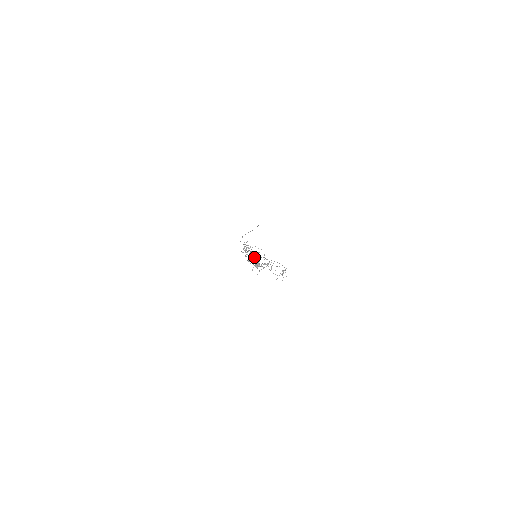
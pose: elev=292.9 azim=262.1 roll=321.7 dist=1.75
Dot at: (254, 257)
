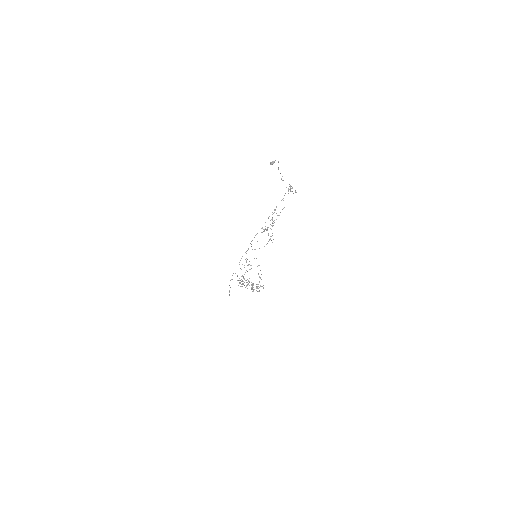
Dot at: (253, 283)
